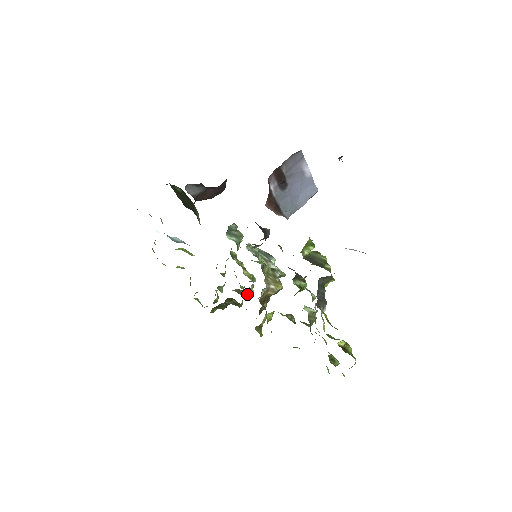
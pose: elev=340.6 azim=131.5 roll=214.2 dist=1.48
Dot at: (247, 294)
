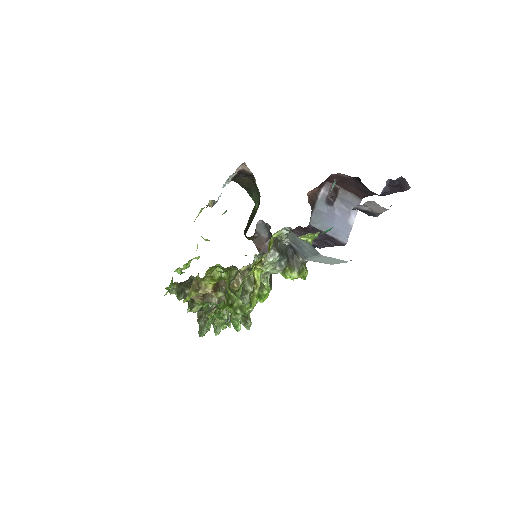
Dot at: (202, 328)
